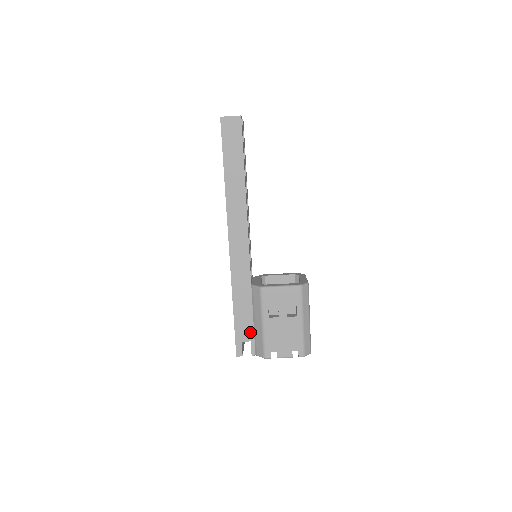
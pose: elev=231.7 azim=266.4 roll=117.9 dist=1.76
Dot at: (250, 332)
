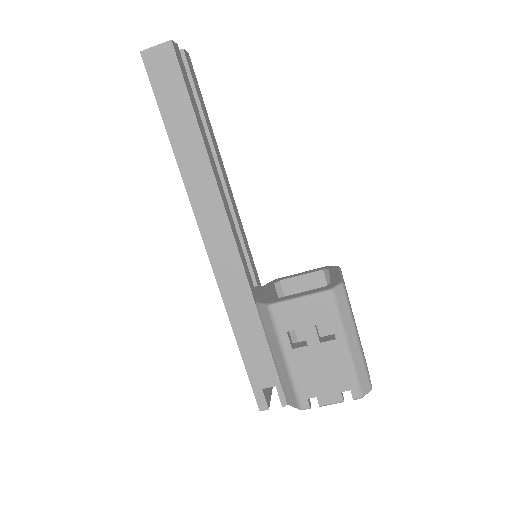
Dot at: (271, 373)
